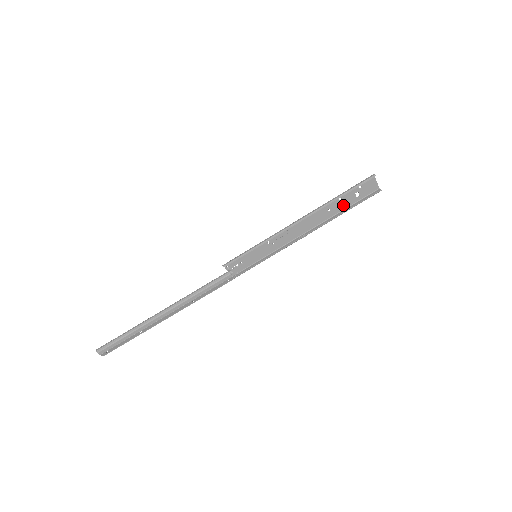
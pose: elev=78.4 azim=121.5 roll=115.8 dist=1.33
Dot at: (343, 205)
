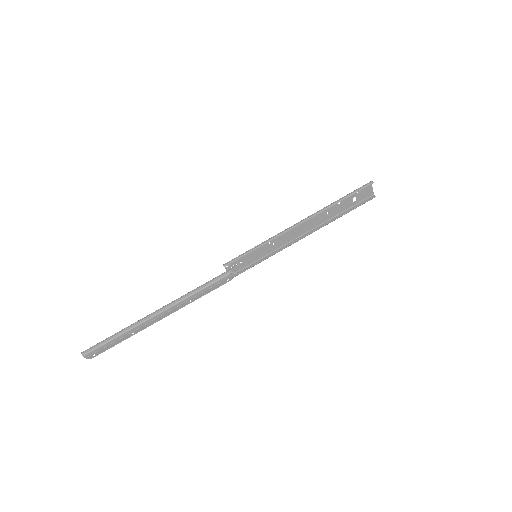
Dot at: (341, 209)
